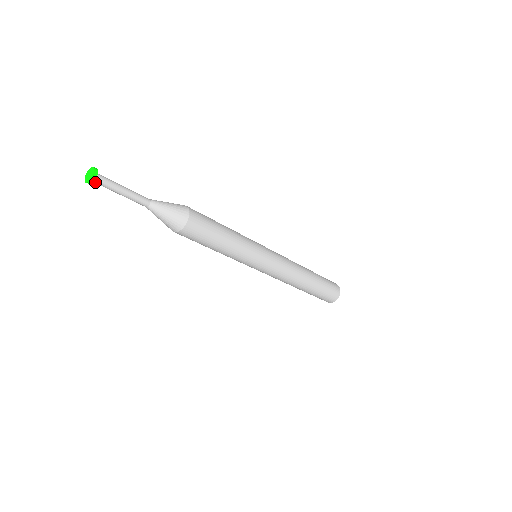
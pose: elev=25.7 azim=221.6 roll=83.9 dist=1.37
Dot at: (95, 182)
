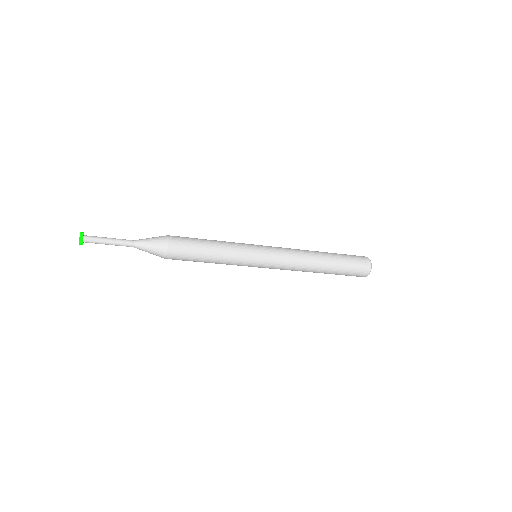
Dot at: (86, 242)
